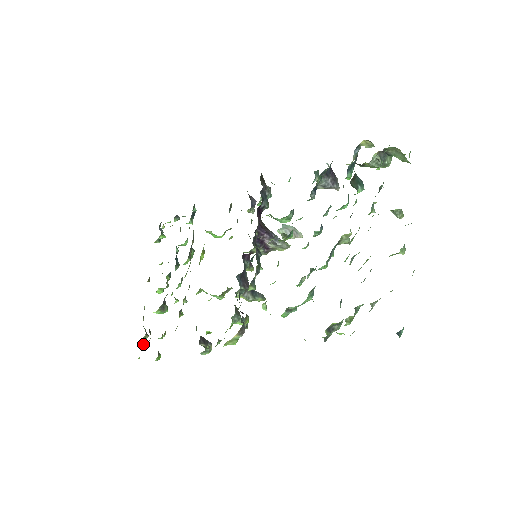
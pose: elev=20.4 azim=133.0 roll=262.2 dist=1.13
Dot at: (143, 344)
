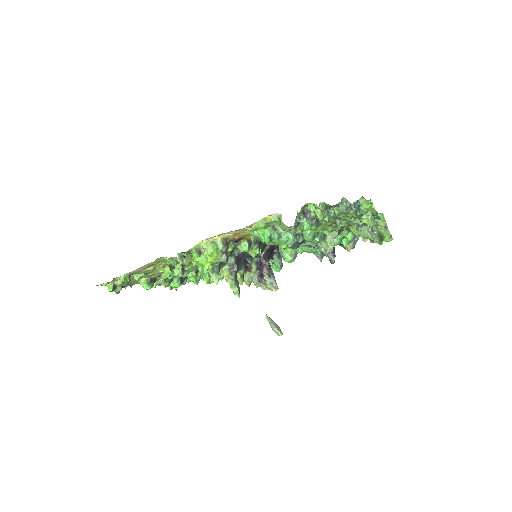
Dot at: (113, 288)
